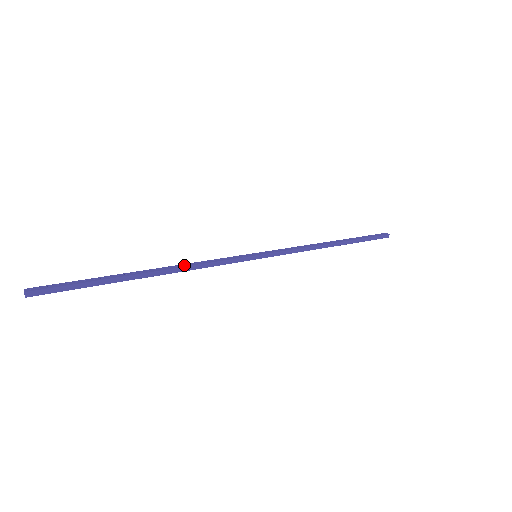
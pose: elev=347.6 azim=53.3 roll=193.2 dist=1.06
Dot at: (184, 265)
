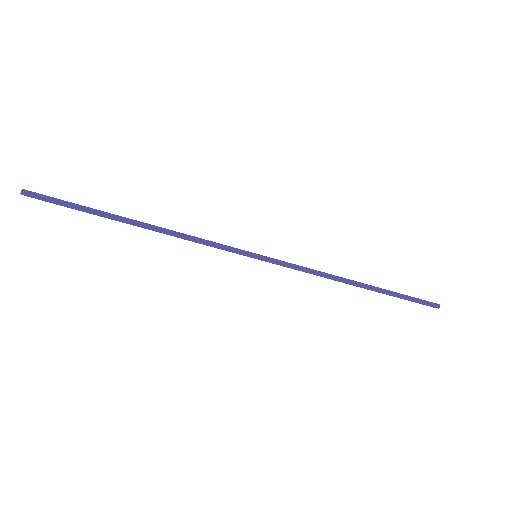
Dot at: (174, 231)
